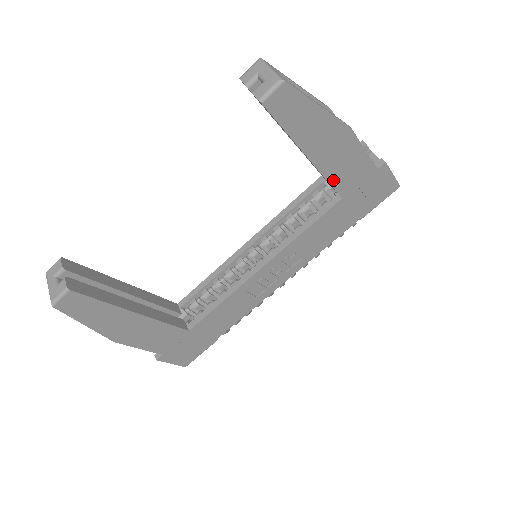
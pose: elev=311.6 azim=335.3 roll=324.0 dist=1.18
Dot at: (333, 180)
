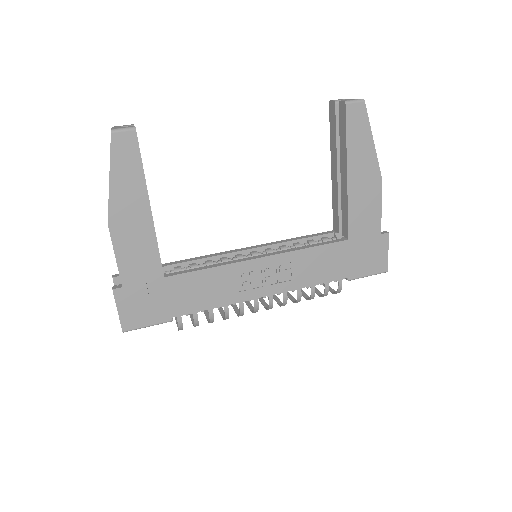
Dot at: (351, 214)
